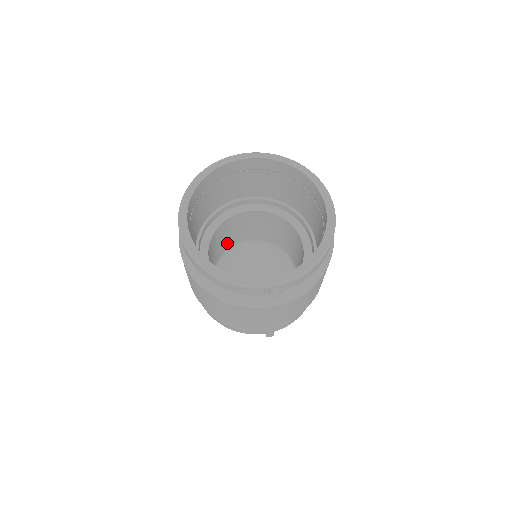
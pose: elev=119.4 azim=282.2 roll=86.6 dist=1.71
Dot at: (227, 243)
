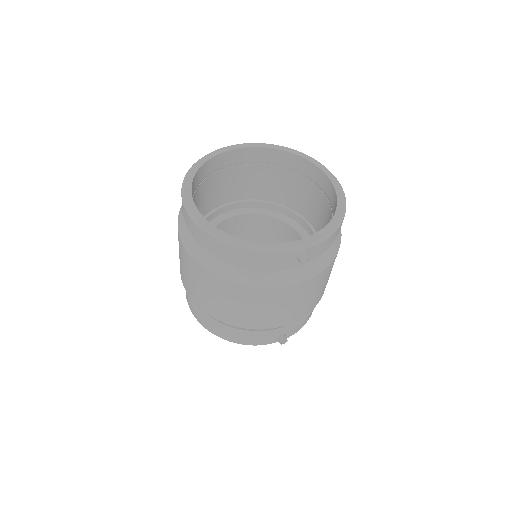
Dot at: occluded
